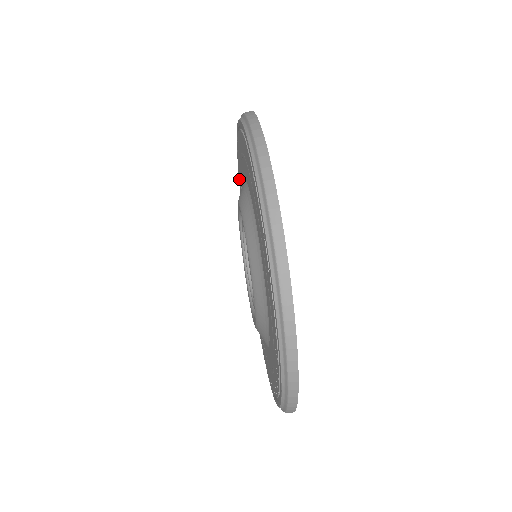
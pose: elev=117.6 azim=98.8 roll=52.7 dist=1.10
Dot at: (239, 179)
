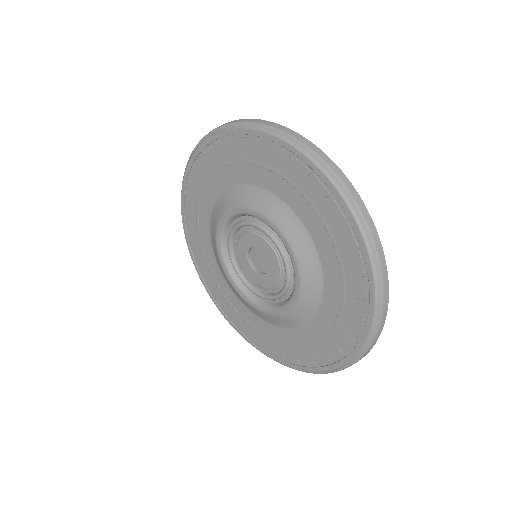
Dot at: (188, 224)
